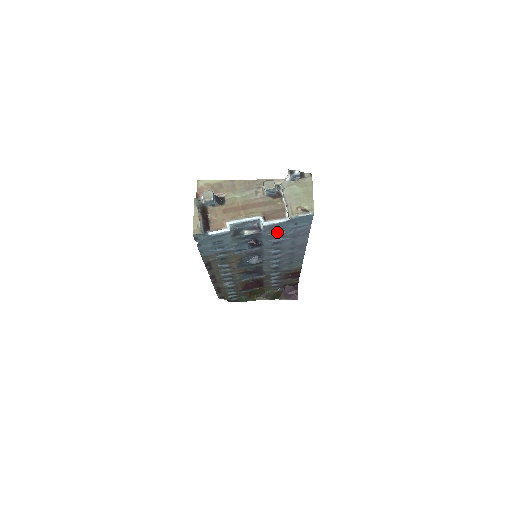
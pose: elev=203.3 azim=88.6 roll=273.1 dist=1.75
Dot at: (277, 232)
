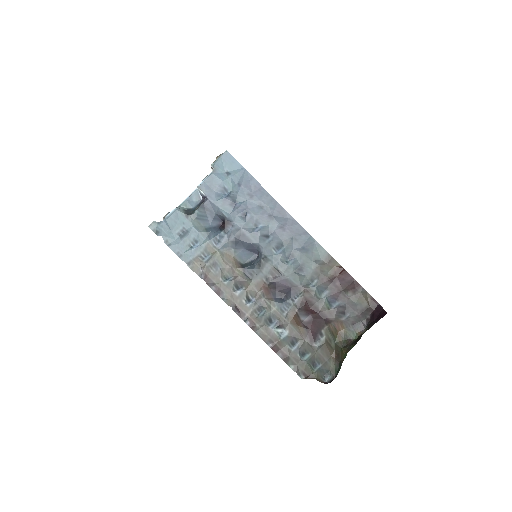
Dot at: (225, 195)
